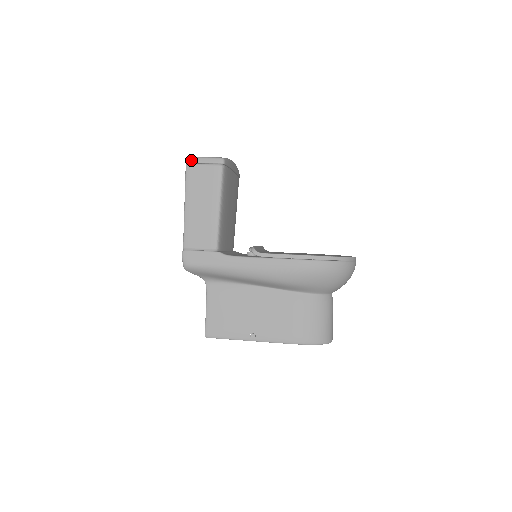
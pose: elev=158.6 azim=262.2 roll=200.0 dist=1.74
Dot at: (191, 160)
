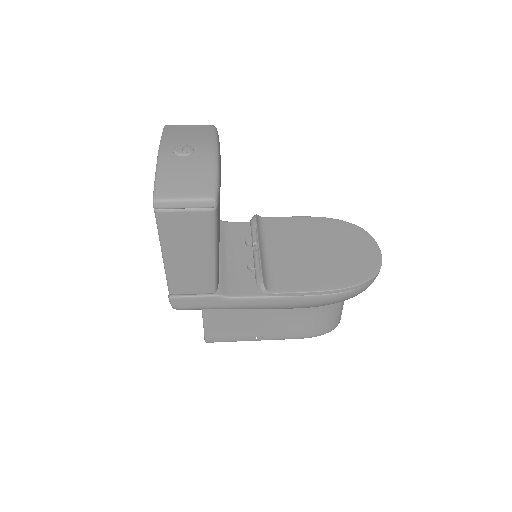
Dot at: (162, 205)
